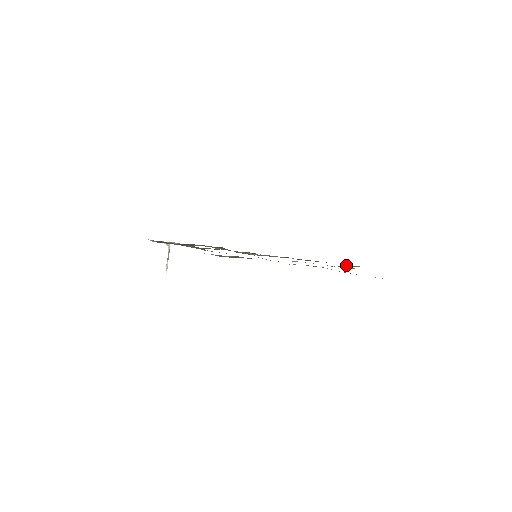
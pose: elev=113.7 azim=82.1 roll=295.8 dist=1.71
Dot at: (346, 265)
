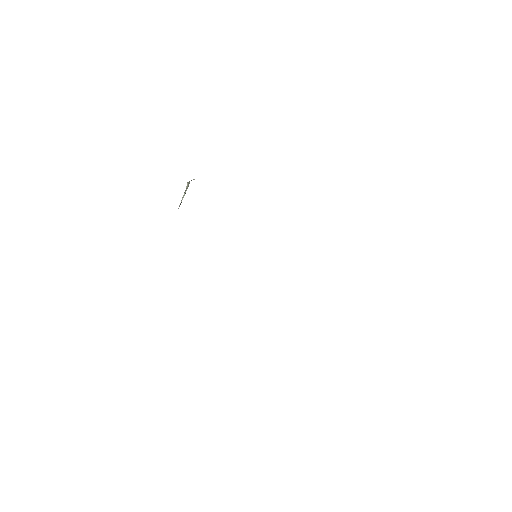
Dot at: occluded
